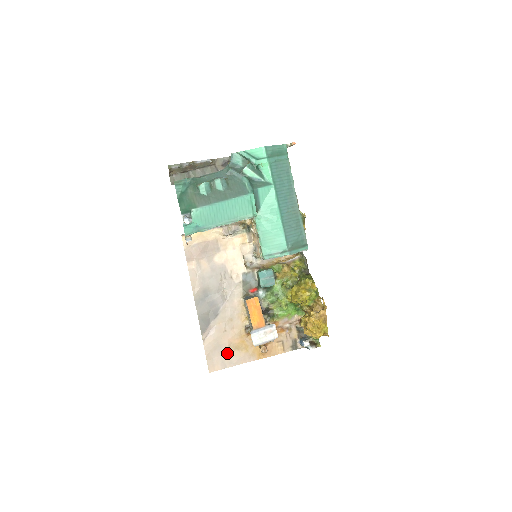
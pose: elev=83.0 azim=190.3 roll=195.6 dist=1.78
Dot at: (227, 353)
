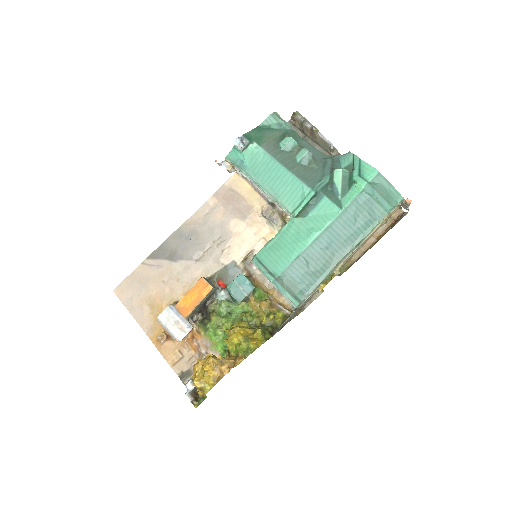
Dot at: (141, 298)
